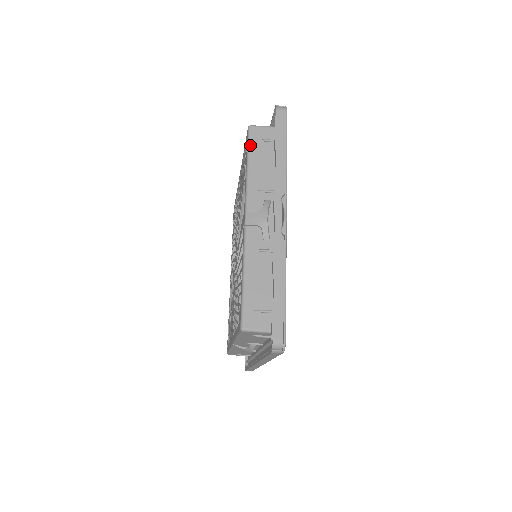
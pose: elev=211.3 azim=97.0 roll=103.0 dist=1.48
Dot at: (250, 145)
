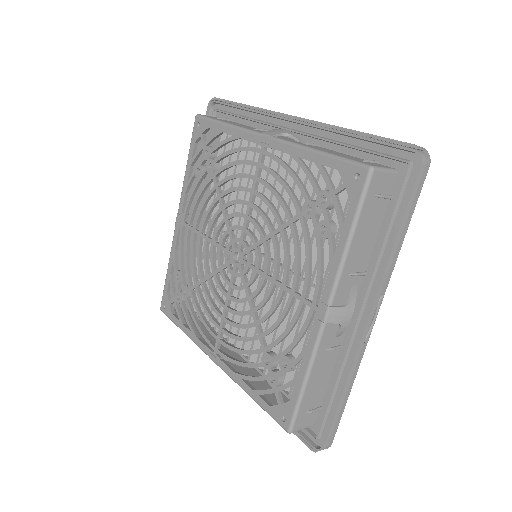
Dot at: (364, 204)
